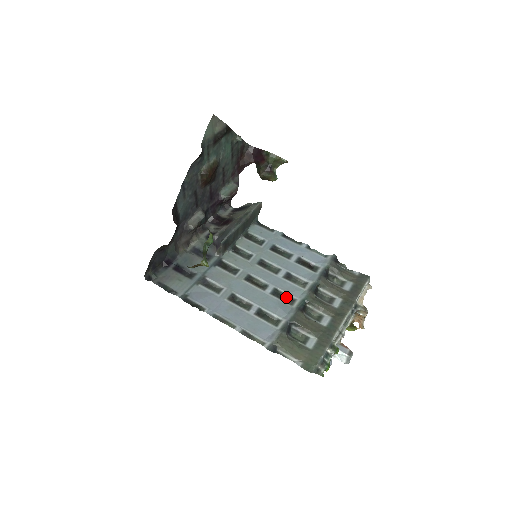
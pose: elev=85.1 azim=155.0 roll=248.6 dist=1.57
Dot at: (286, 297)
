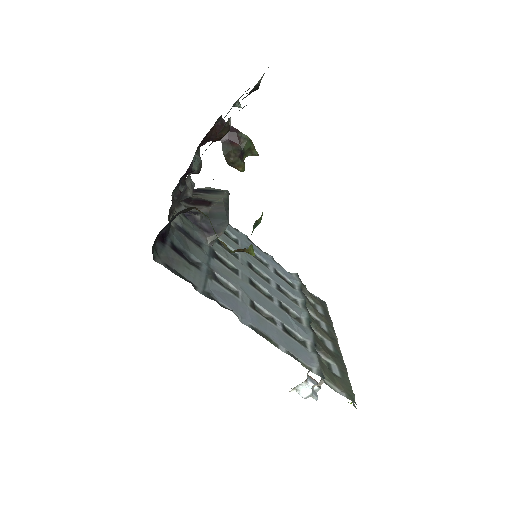
Dot at: (289, 313)
